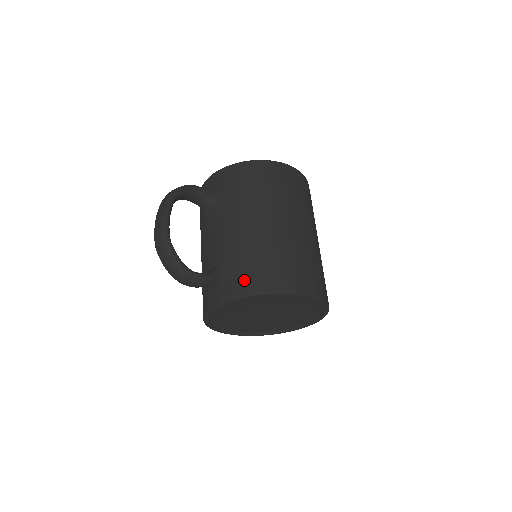
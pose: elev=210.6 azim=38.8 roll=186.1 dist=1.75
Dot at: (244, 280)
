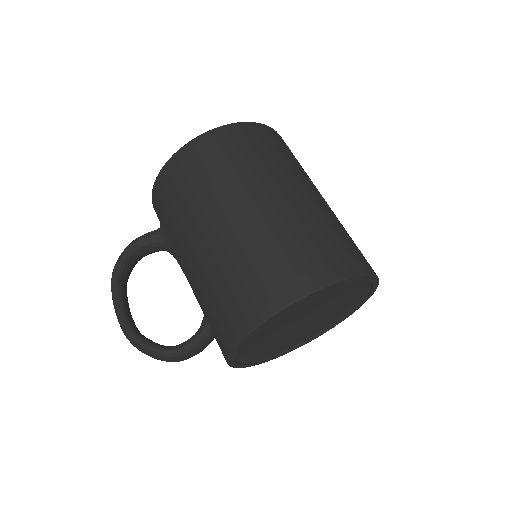
Dot at: (225, 325)
